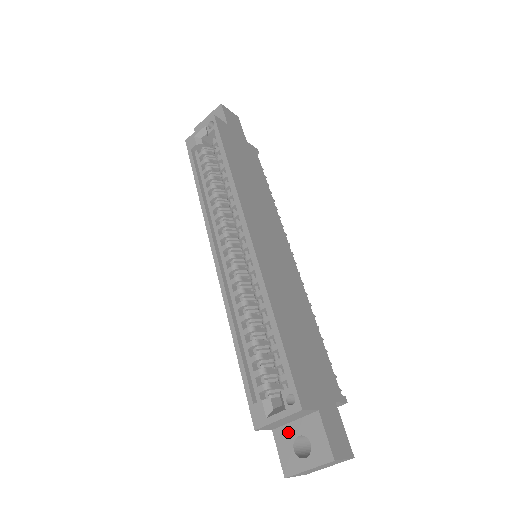
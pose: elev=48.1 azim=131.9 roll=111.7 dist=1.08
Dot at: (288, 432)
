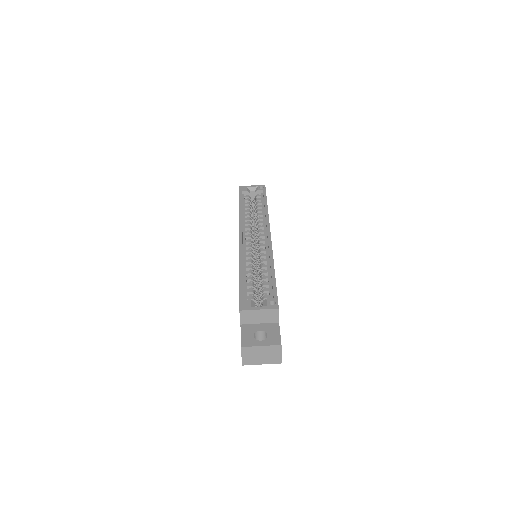
Dot at: (253, 327)
